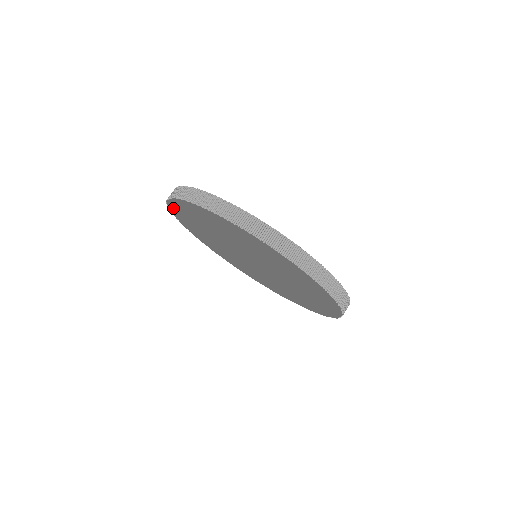
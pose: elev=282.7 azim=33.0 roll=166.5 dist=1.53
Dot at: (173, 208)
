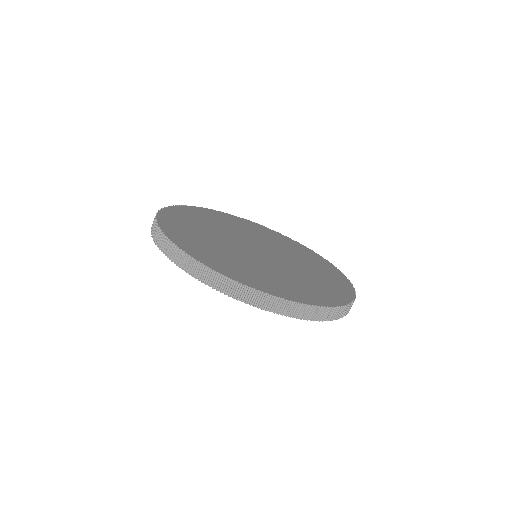
Dot at: occluded
